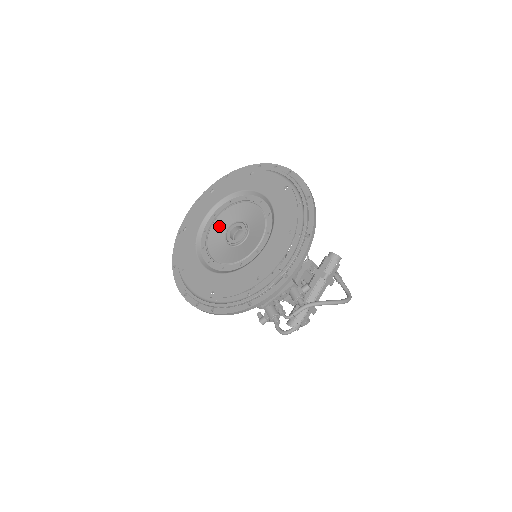
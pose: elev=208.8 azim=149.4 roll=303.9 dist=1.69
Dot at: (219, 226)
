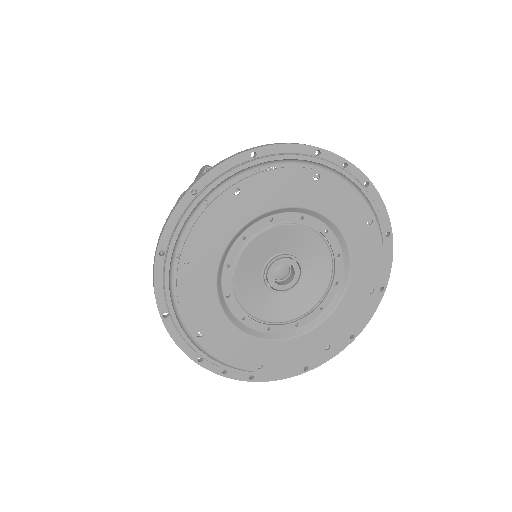
Dot at: (252, 258)
